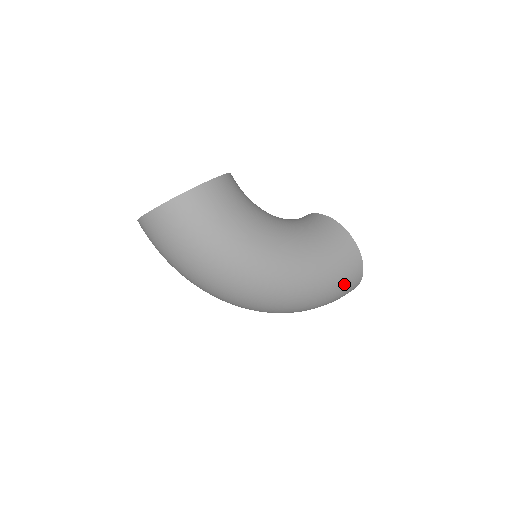
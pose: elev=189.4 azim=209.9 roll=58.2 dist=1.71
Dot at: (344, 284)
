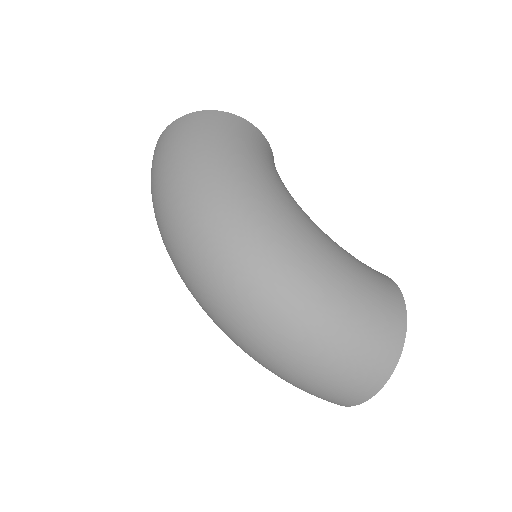
Dot at: (366, 328)
